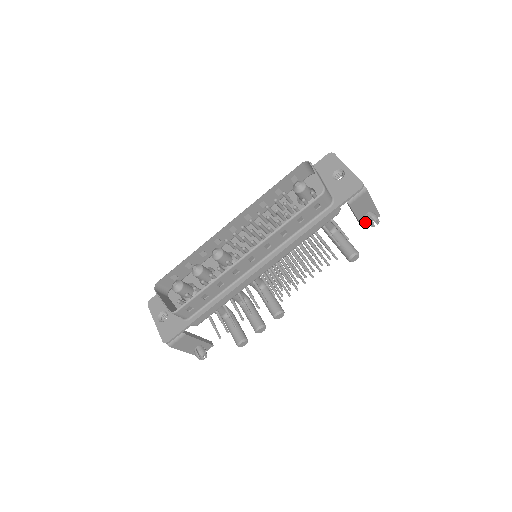
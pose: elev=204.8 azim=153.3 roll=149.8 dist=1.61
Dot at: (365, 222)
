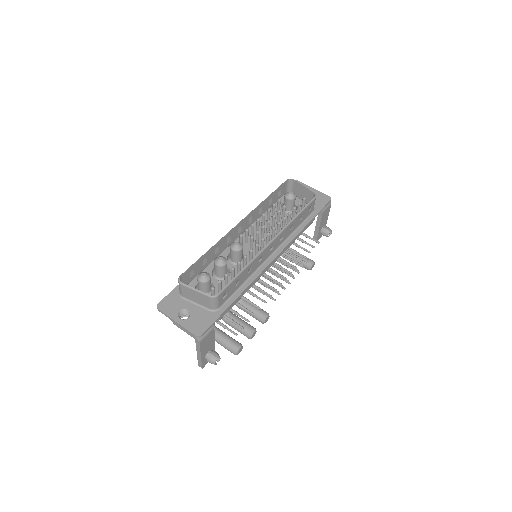
Dot at: (319, 236)
